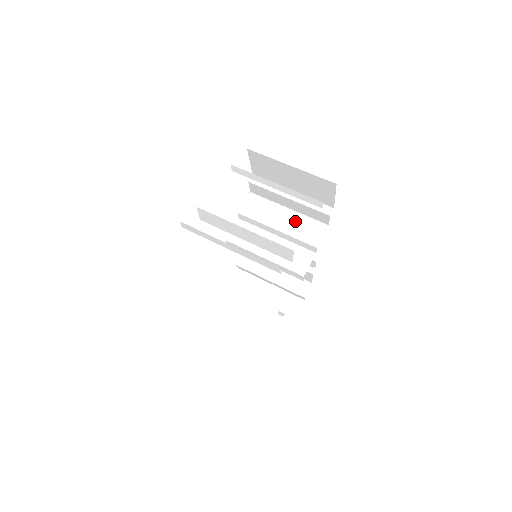
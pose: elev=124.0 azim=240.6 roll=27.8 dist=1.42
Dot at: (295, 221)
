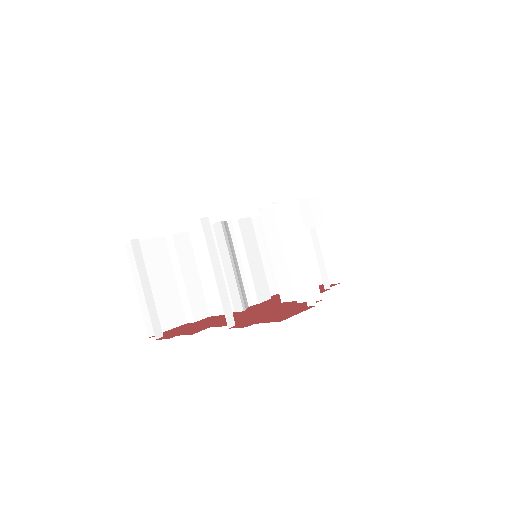
Dot at: occluded
